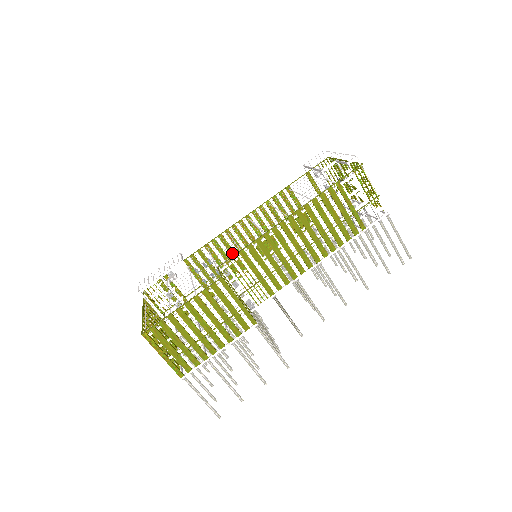
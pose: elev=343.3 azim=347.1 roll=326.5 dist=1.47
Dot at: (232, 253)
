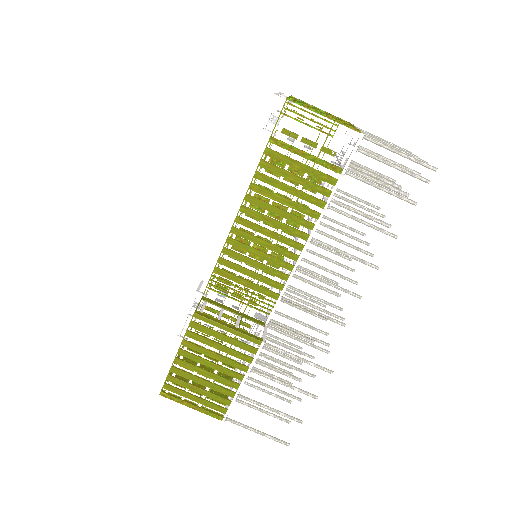
Dot at: occluded
